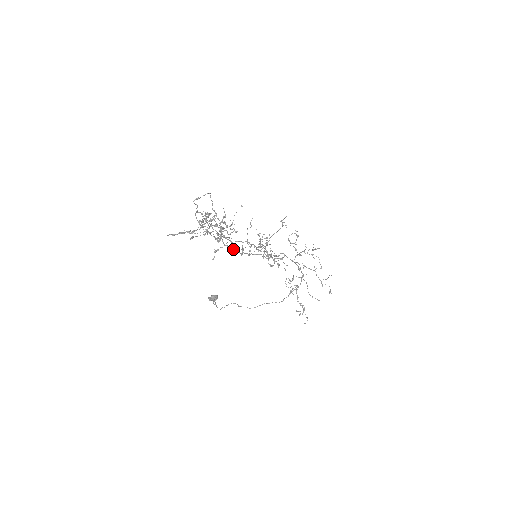
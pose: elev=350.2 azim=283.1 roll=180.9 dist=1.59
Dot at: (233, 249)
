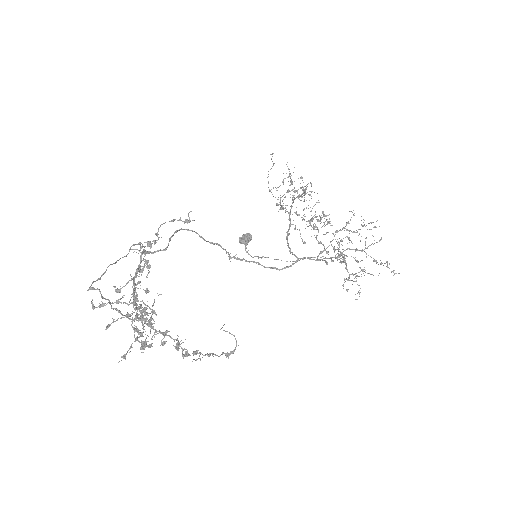
Dot at: (164, 343)
